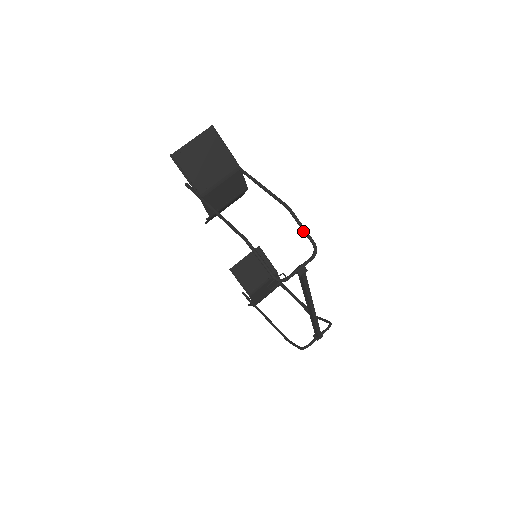
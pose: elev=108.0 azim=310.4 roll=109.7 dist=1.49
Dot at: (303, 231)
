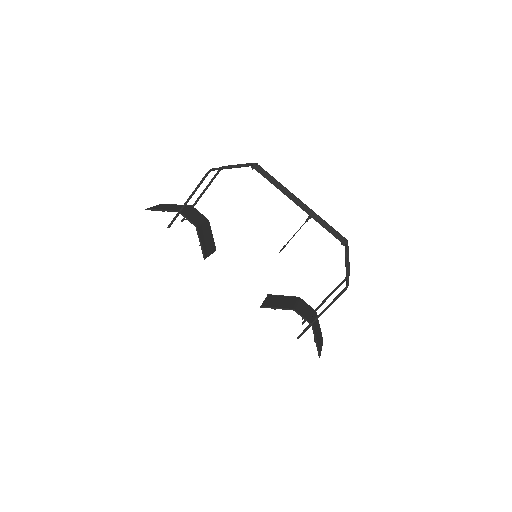
Dot at: occluded
